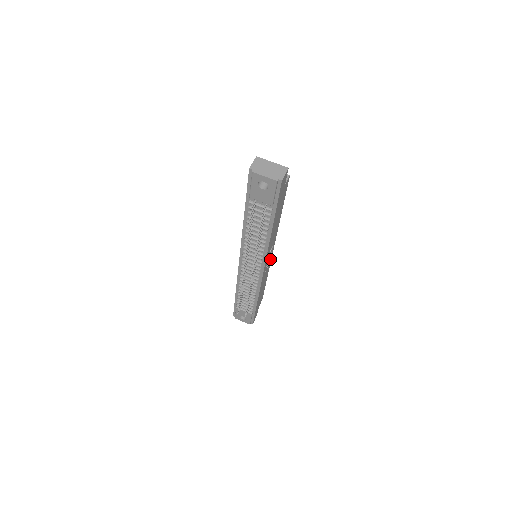
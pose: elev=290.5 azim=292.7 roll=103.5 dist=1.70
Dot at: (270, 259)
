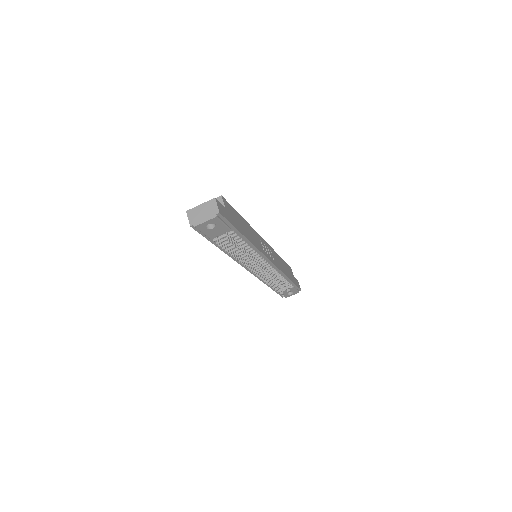
Dot at: (268, 246)
